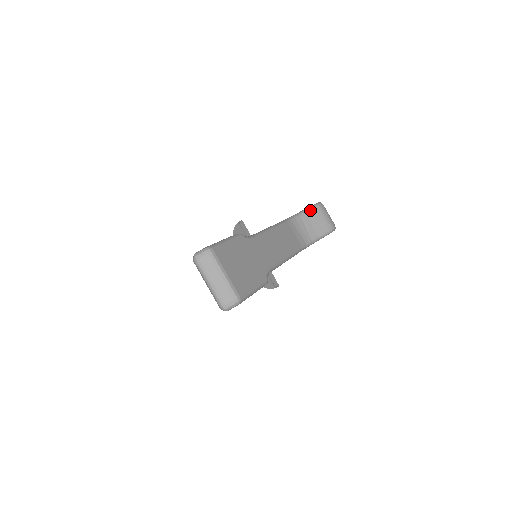
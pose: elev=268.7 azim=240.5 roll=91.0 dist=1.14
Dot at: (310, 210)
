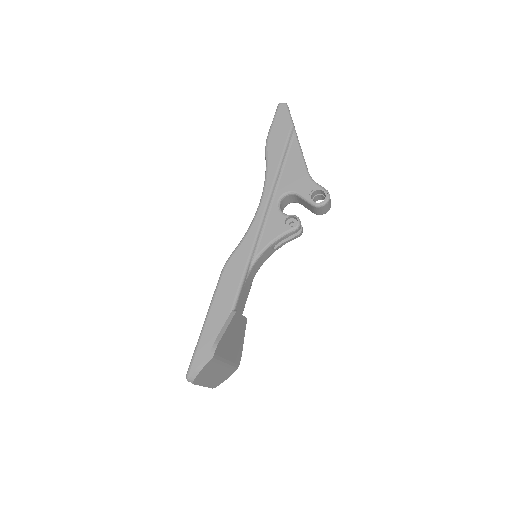
Dot at: occluded
